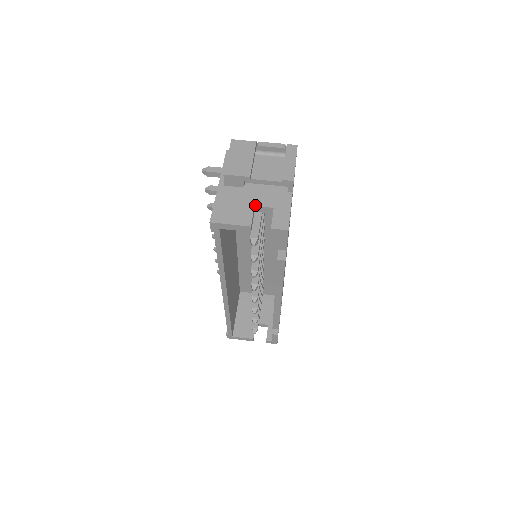
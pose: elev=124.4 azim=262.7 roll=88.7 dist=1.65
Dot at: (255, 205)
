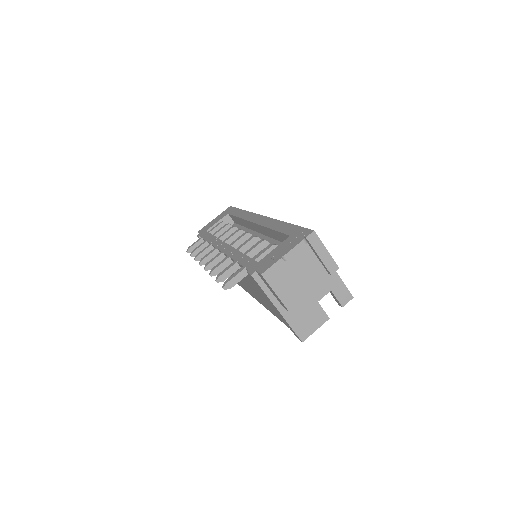
Dot at: occluded
